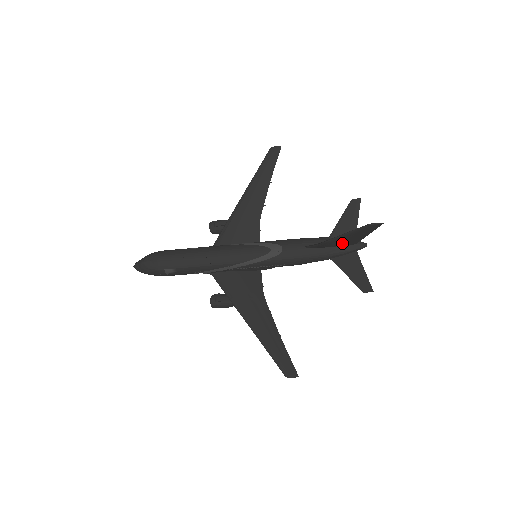
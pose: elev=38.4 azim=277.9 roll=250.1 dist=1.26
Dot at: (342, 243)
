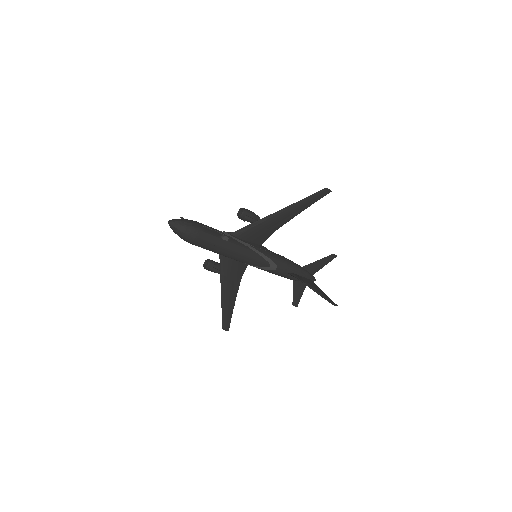
Dot at: (308, 282)
